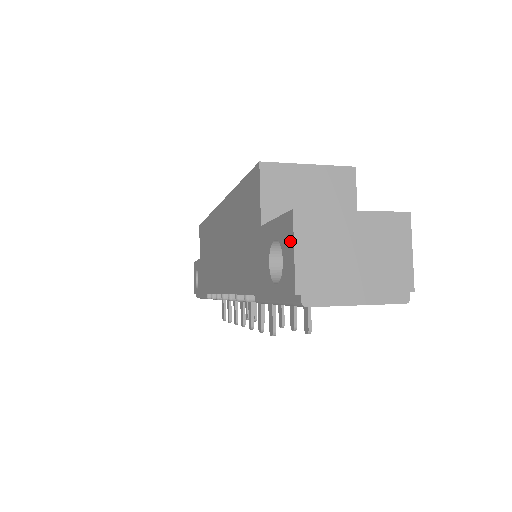
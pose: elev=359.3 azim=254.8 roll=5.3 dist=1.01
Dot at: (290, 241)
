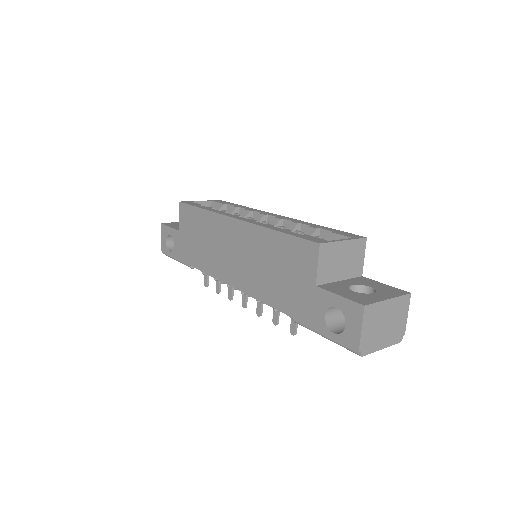
Dot at: (358, 321)
